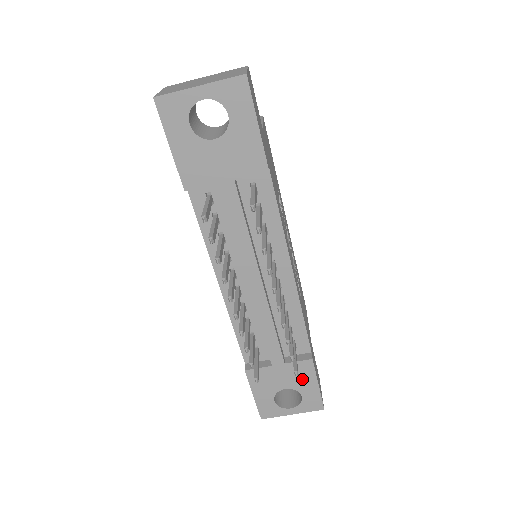
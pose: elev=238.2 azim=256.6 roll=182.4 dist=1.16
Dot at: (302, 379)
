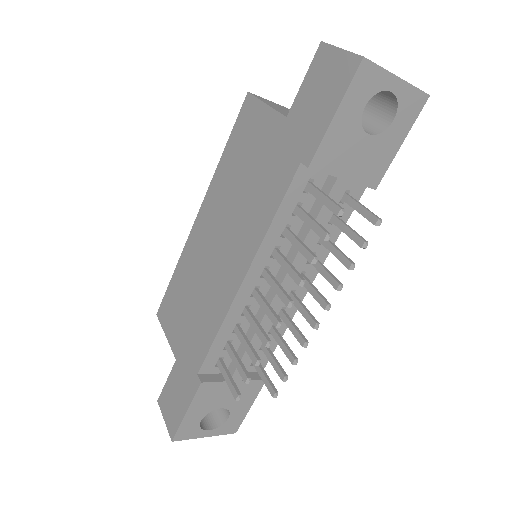
Dot at: (243, 399)
